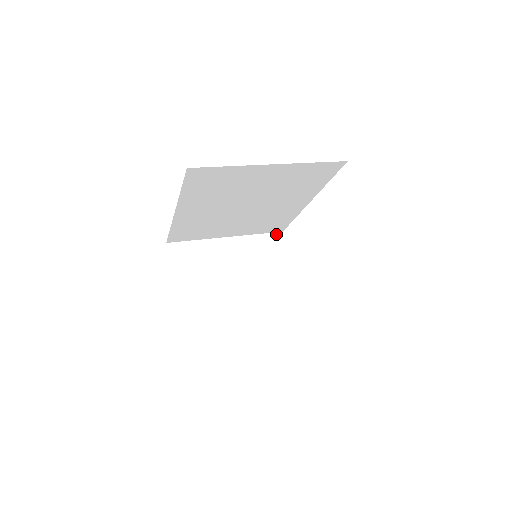
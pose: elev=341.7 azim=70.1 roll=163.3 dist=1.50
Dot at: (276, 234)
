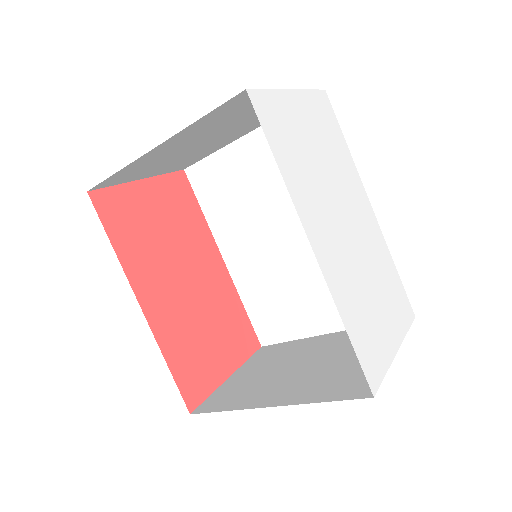
Dot at: occluded
